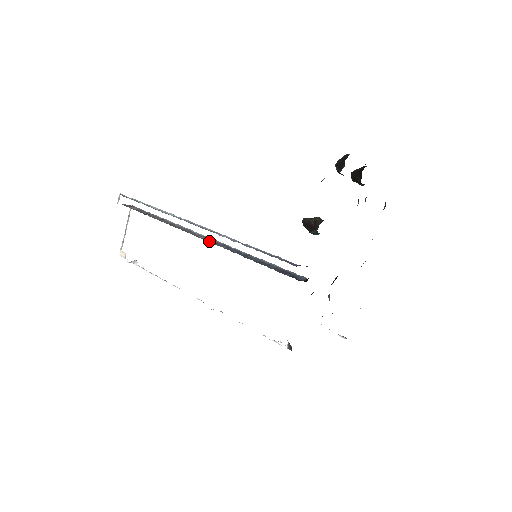
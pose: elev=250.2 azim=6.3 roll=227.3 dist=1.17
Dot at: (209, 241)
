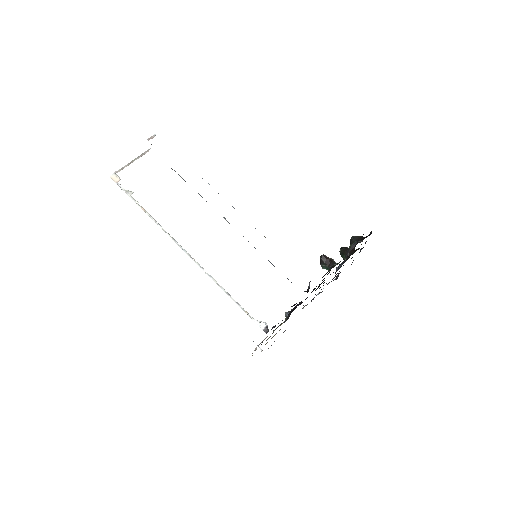
Dot at: occluded
